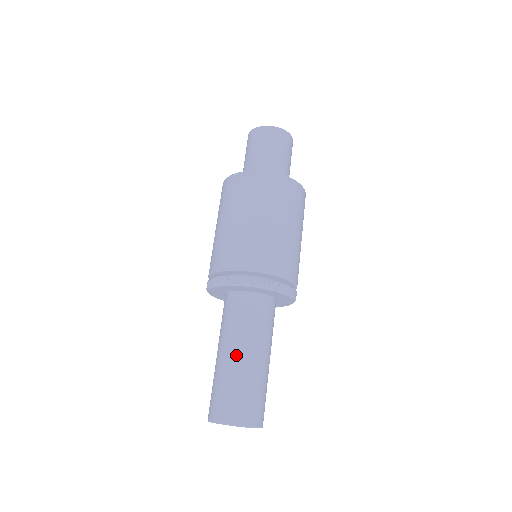
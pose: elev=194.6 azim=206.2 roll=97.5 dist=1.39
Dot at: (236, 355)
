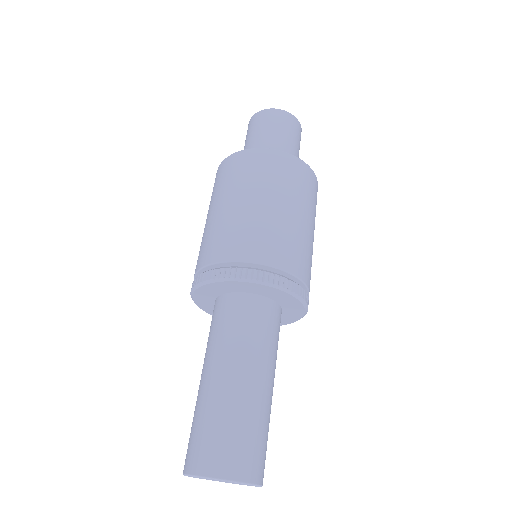
Dot at: (251, 380)
